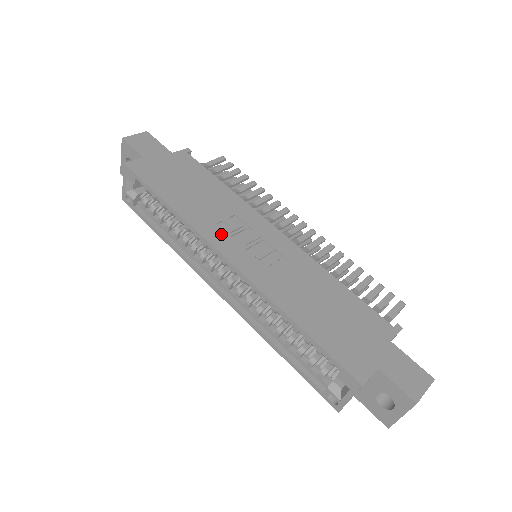
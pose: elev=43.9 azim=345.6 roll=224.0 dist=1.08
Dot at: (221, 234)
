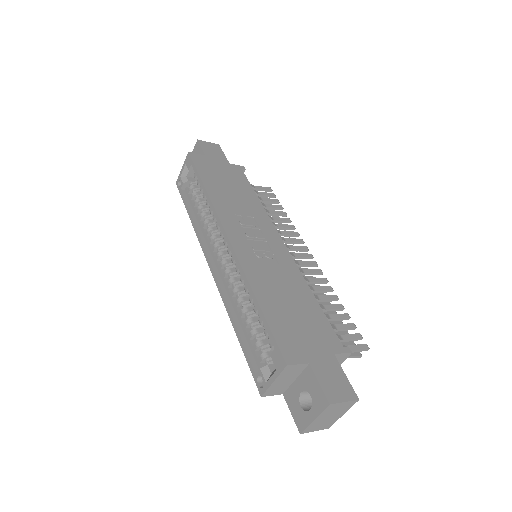
Dot at: (234, 221)
